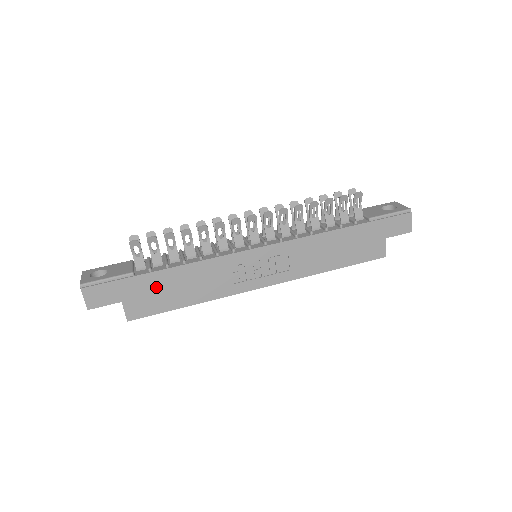
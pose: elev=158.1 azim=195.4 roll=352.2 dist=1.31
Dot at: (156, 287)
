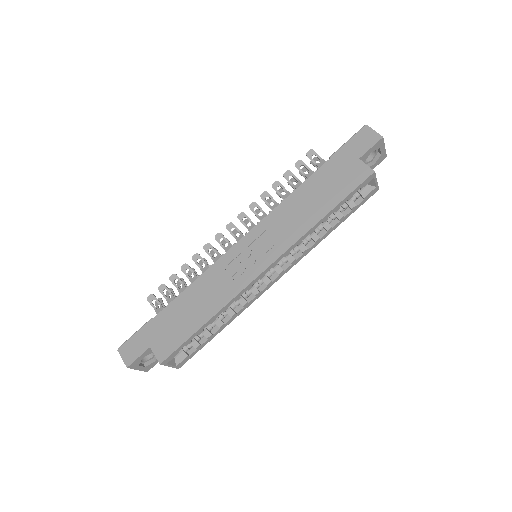
Dot at: (172, 320)
